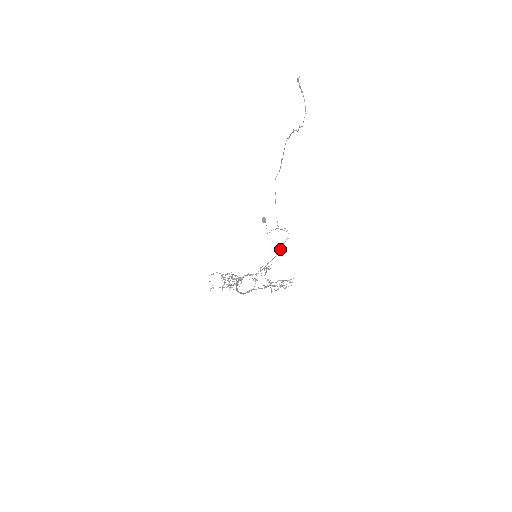
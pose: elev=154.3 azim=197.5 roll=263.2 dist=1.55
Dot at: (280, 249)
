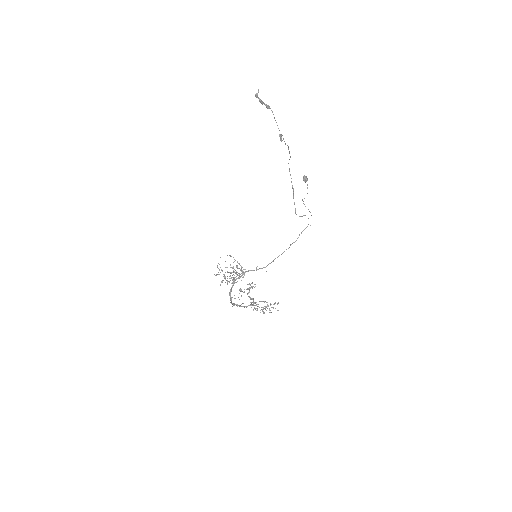
Dot at: occluded
